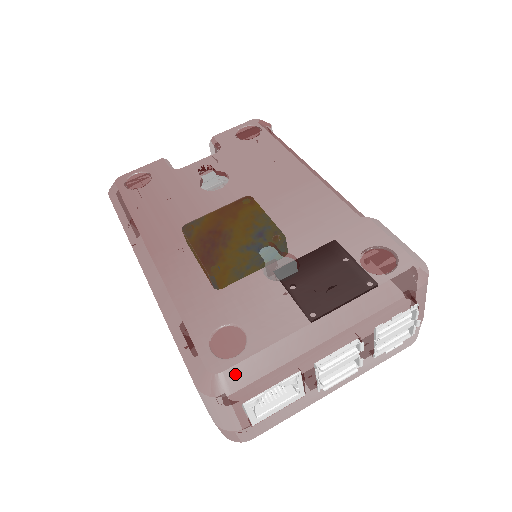
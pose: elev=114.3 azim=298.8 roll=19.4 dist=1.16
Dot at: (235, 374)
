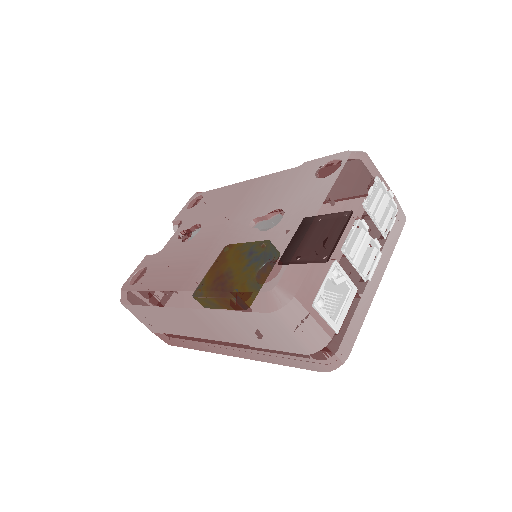
Dot at: (288, 279)
